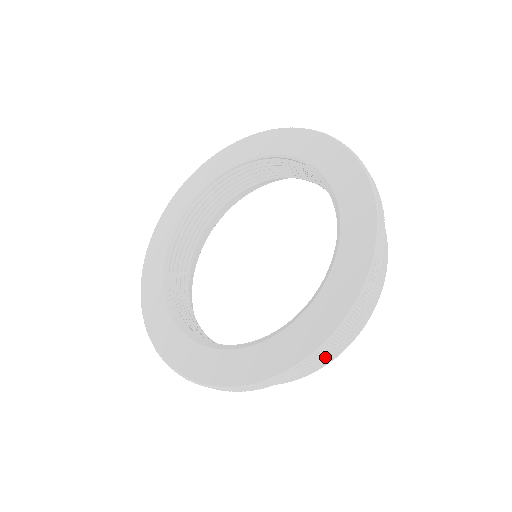
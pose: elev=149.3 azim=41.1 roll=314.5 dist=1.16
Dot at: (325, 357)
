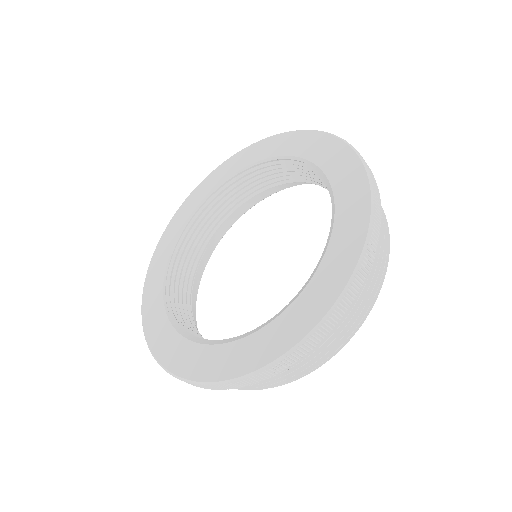
Dot at: (372, 283)
